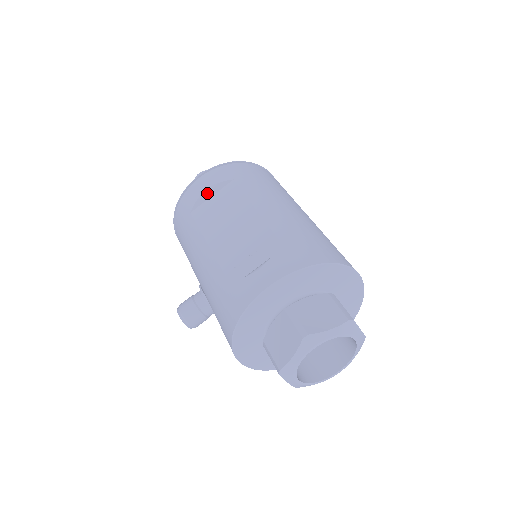
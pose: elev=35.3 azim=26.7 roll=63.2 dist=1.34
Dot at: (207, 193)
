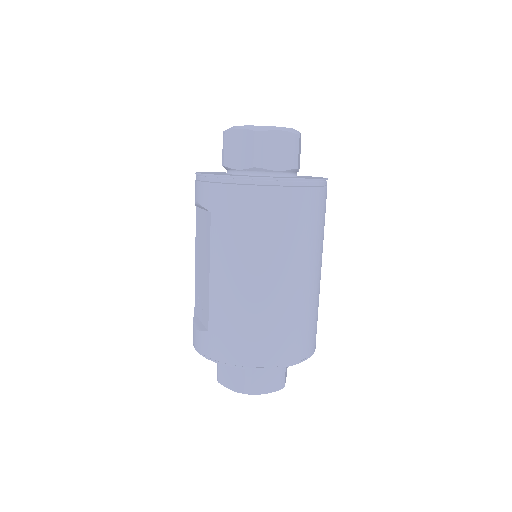
Dot at: (198, 205)
